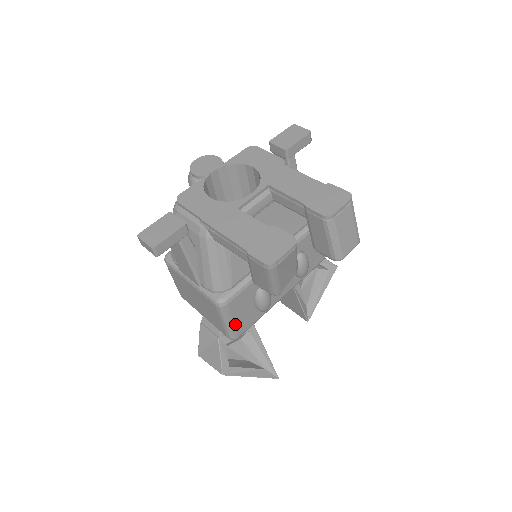
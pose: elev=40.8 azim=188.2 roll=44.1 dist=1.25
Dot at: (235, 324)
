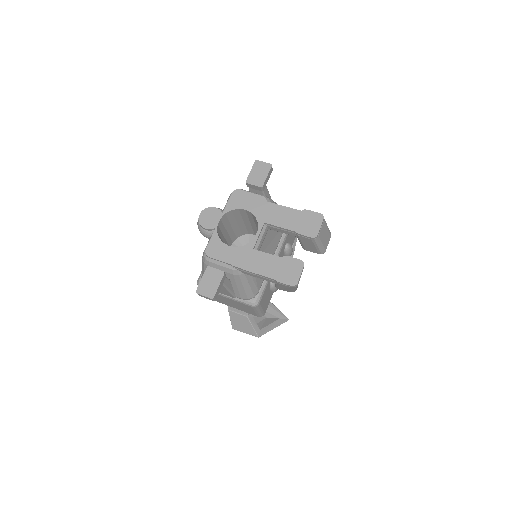
Dot at: (263, 309)
